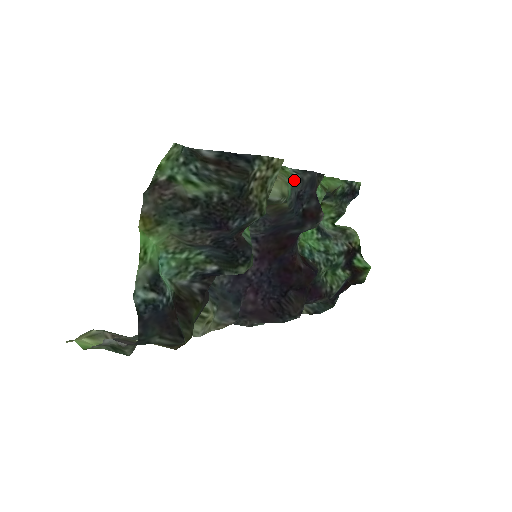
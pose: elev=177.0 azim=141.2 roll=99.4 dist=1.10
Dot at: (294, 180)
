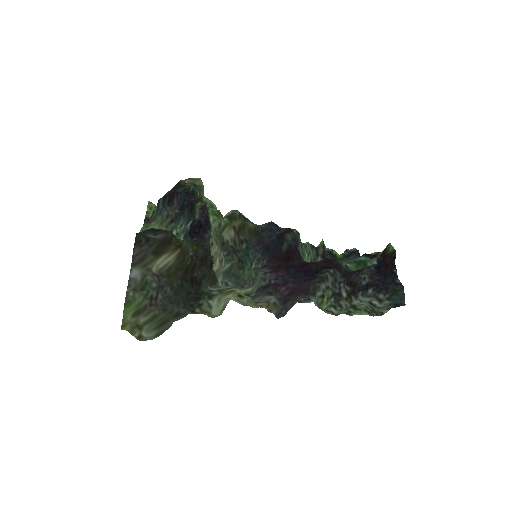
Dot at: occluded
